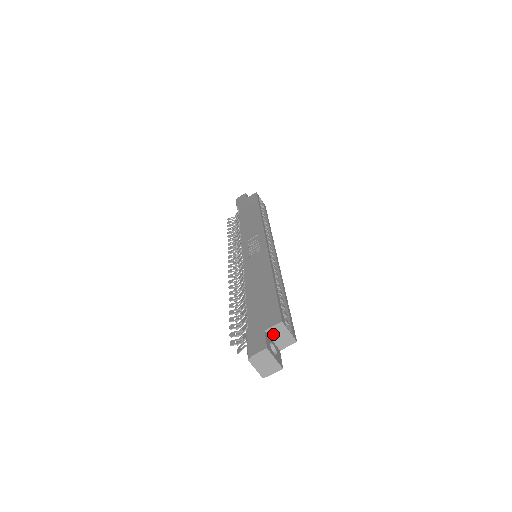
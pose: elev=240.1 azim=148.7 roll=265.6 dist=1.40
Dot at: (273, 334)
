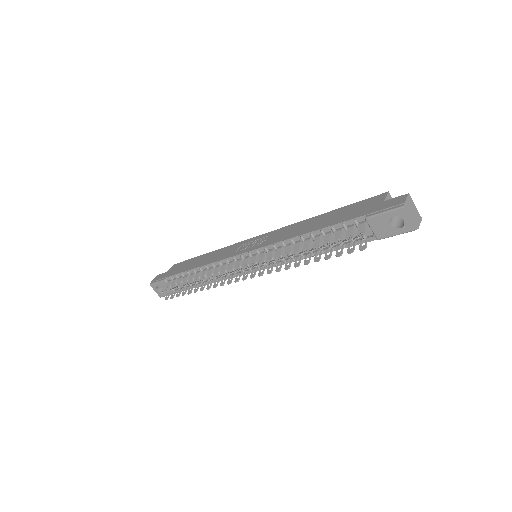
Dot at: occluded
